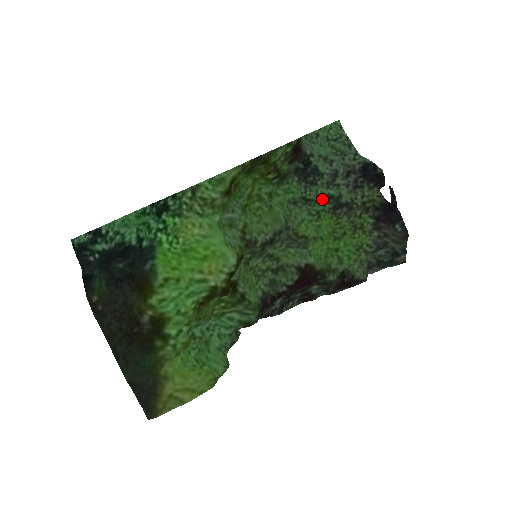
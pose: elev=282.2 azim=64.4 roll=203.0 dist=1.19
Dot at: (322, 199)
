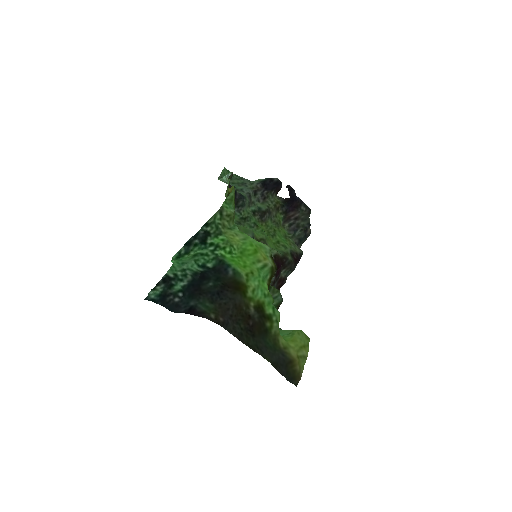
Dot at: (251, 215)
